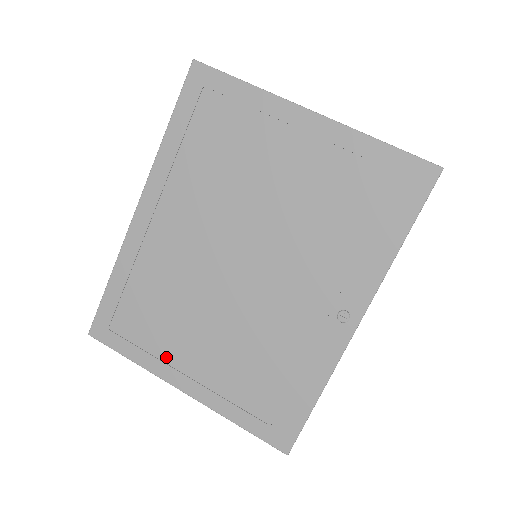
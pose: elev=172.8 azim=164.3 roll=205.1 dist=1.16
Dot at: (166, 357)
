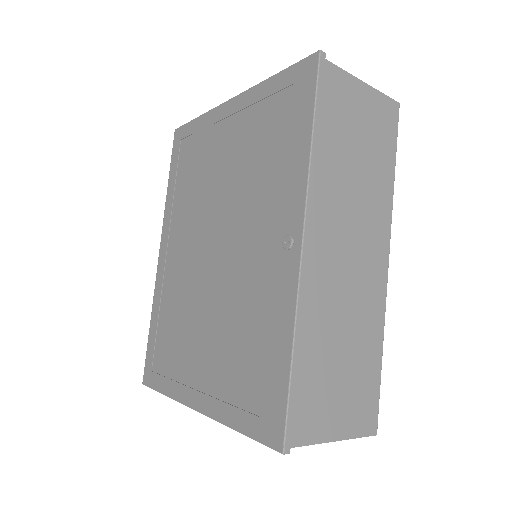
Dot at: (184, 378)
